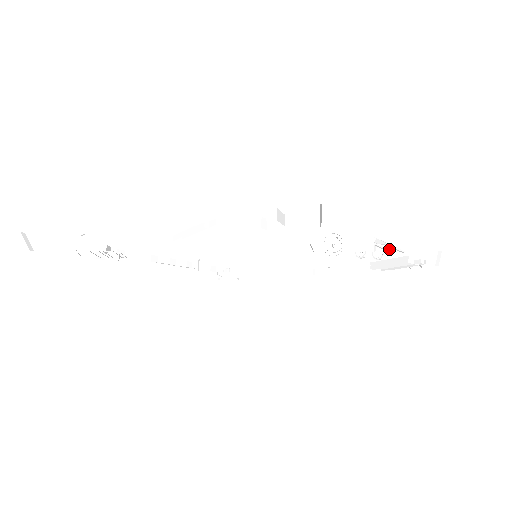
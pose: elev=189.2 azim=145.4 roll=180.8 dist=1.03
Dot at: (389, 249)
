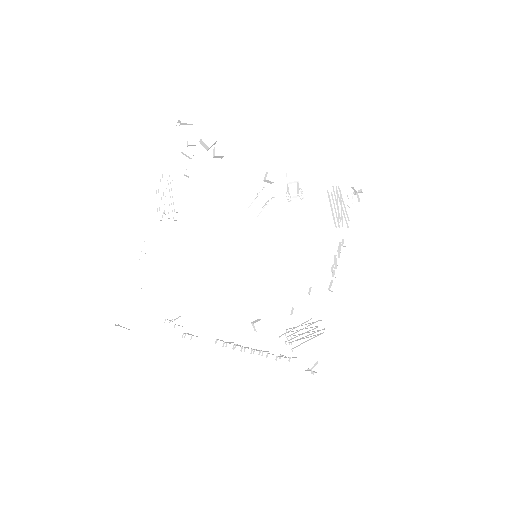
Dot at: (296, 182)
